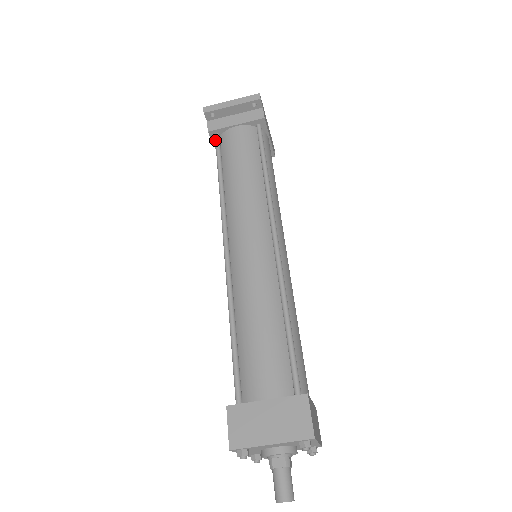
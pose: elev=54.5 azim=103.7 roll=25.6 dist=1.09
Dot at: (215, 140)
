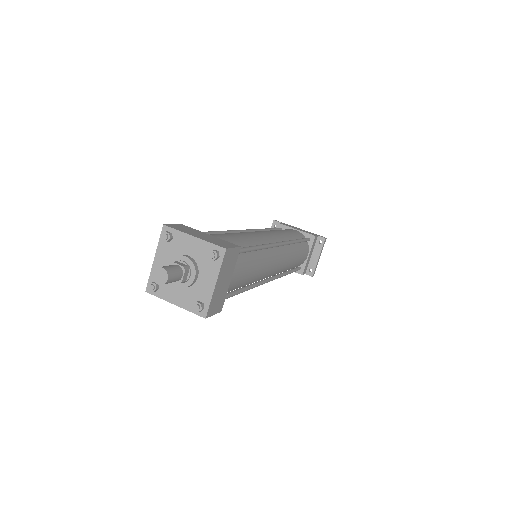
Dot at: occluded
